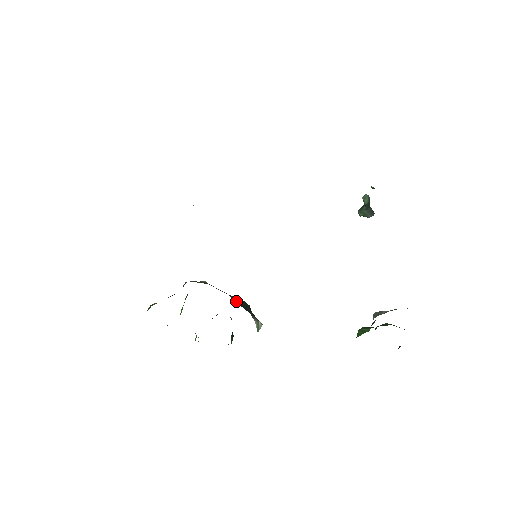
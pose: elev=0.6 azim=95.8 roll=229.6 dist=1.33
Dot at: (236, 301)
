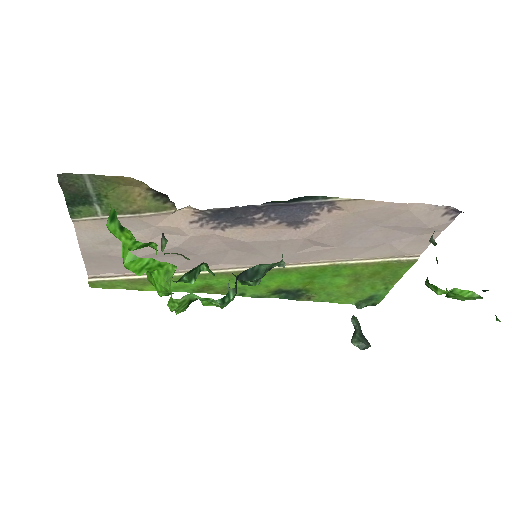
Dot at: occluded
